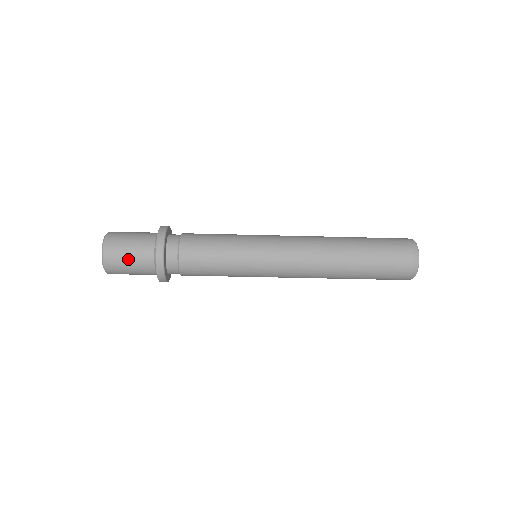
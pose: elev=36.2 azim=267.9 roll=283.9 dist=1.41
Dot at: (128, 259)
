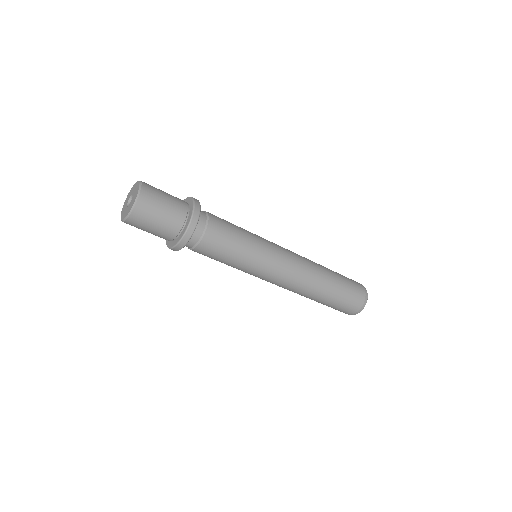
Dot at: (158, 217)
